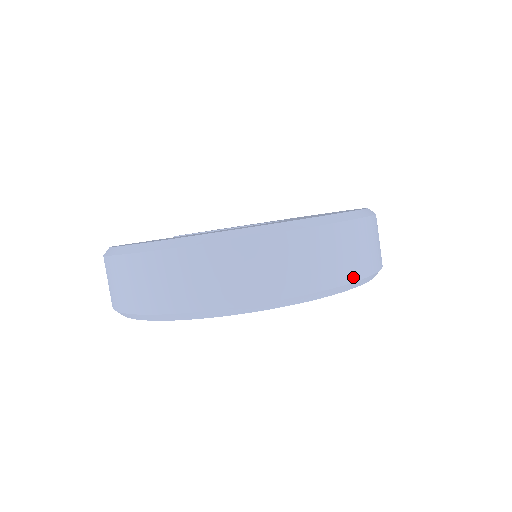
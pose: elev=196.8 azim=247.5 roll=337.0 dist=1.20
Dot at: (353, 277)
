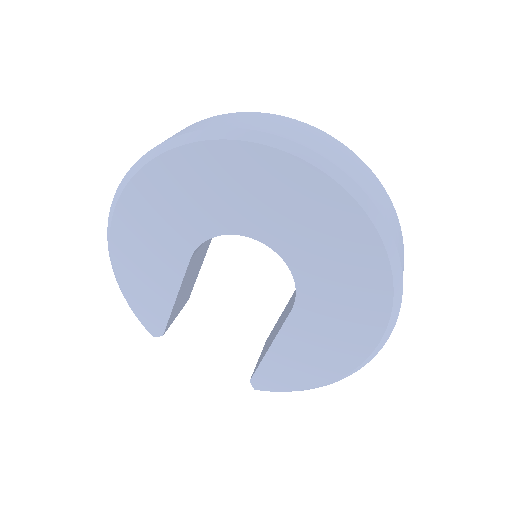
Dot at: (220, 127)
